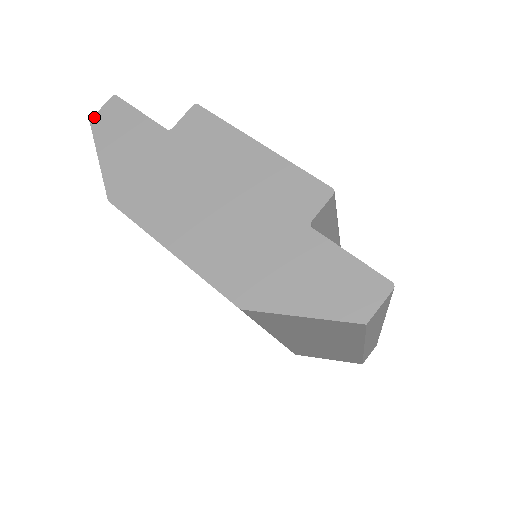
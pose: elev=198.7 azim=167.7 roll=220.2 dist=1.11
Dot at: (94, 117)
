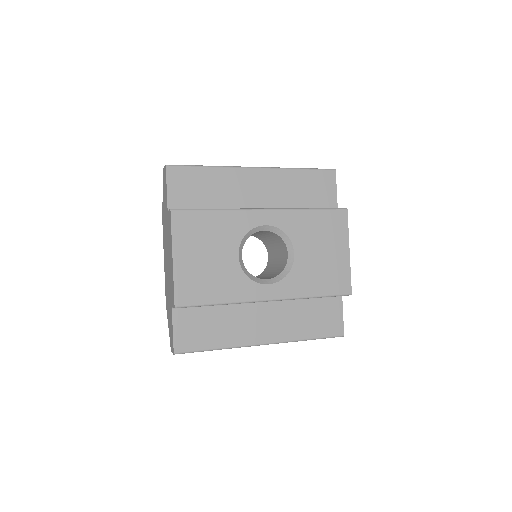
Dot at: (163, 169)
